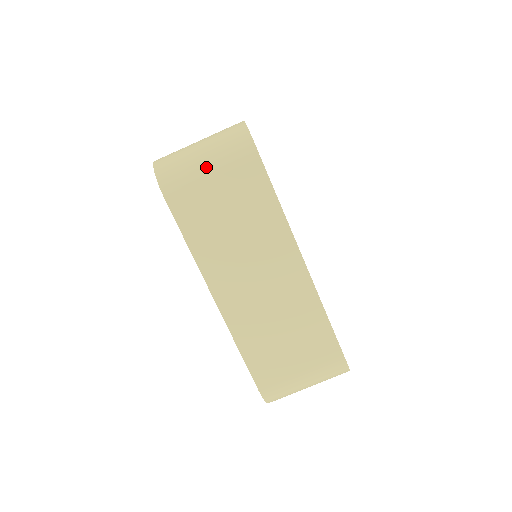
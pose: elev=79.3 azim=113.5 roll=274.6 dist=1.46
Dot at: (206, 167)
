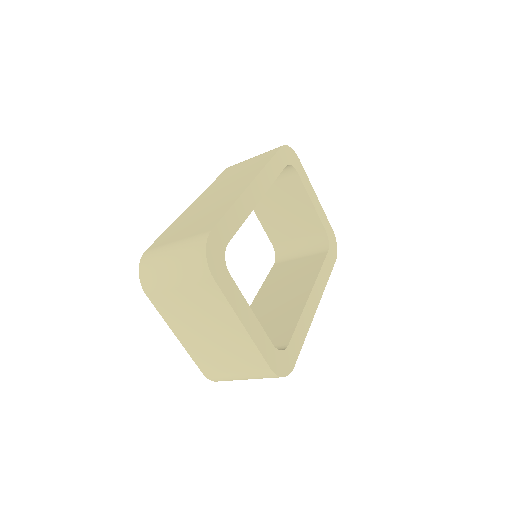
Dot at: occluded
